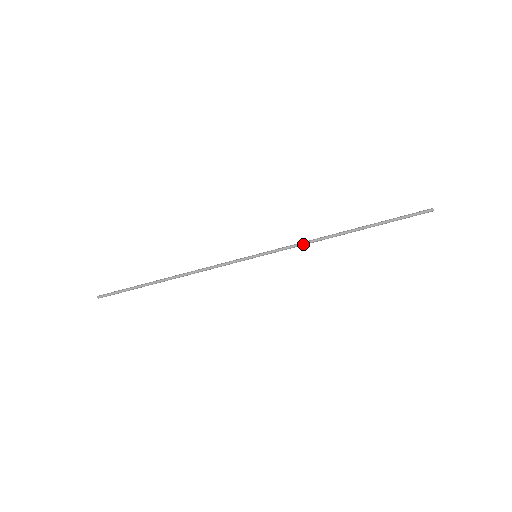
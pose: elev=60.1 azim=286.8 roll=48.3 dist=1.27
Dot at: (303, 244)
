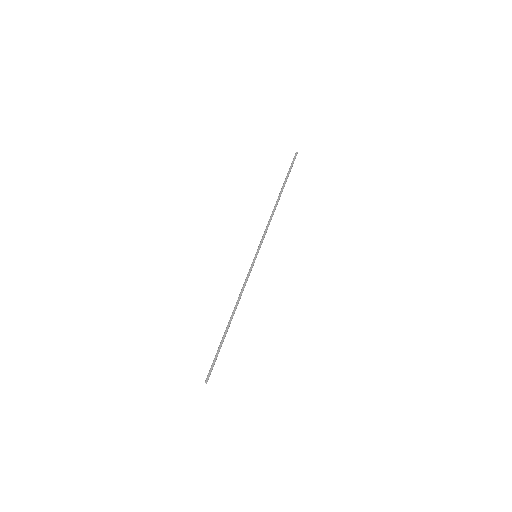
Dot at: (267, 225)
